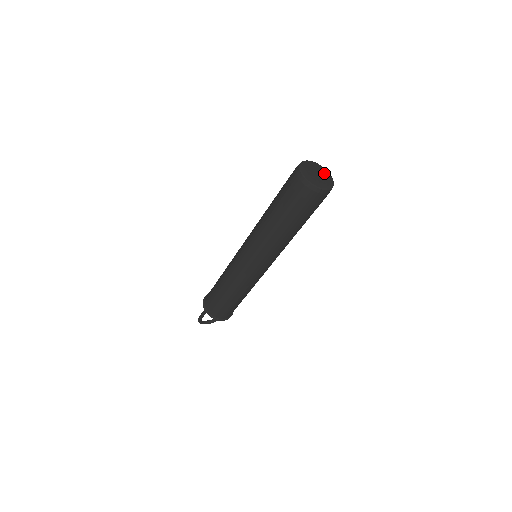
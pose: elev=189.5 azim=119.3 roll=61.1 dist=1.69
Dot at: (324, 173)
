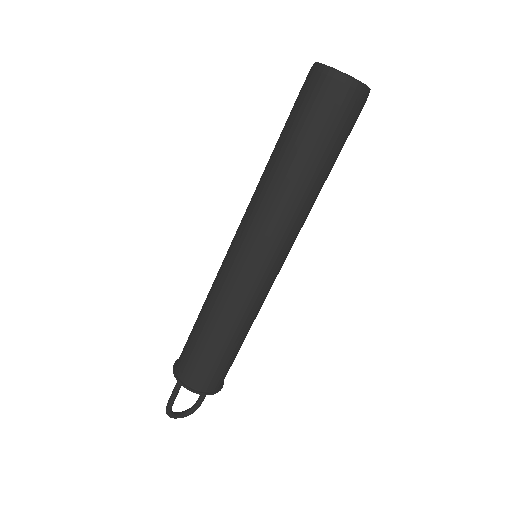
Dot at: occluded
